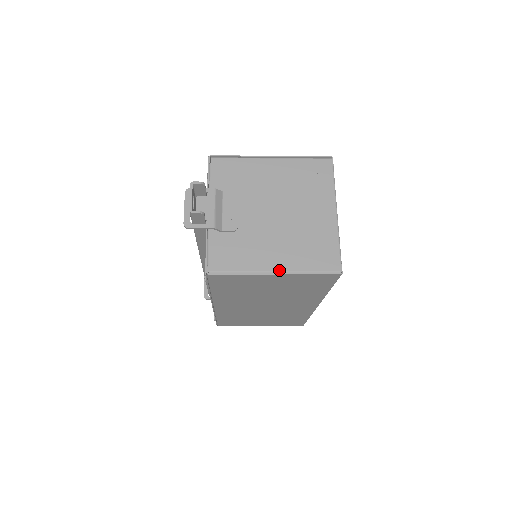
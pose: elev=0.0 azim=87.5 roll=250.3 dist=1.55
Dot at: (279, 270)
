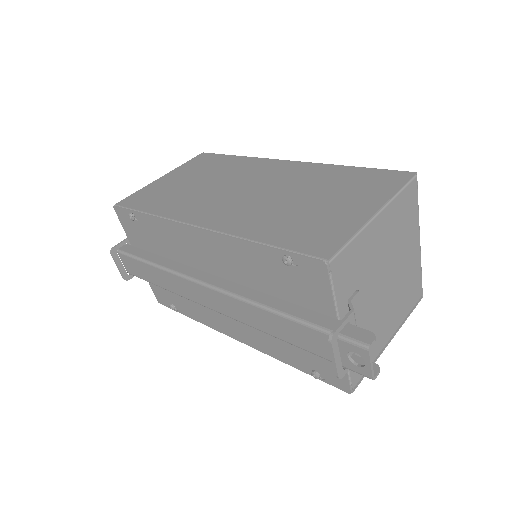
Dot at: (393, 334)
